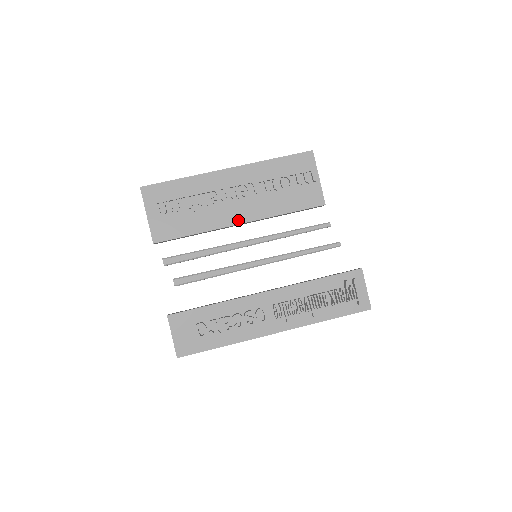
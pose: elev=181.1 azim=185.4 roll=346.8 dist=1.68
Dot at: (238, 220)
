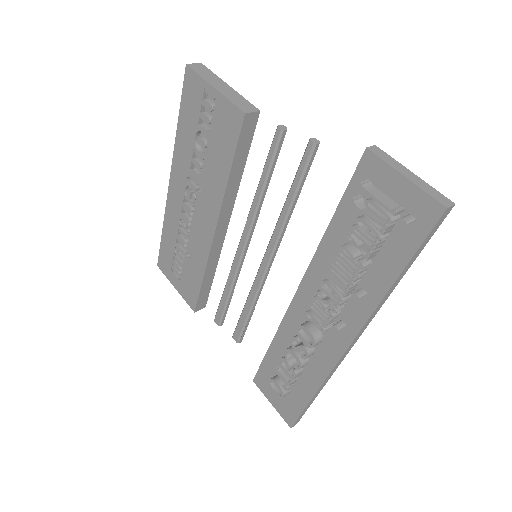
Dot at: (210, 231)
